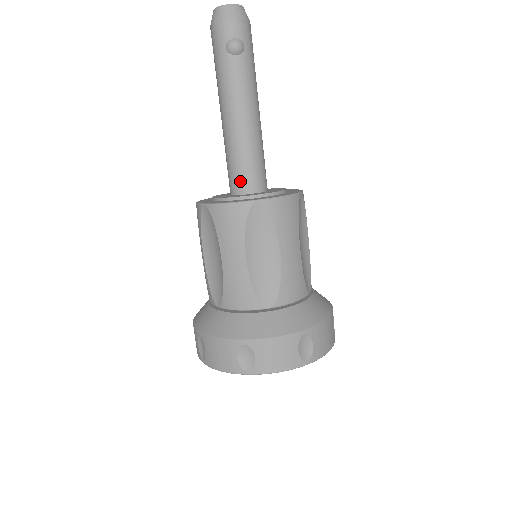
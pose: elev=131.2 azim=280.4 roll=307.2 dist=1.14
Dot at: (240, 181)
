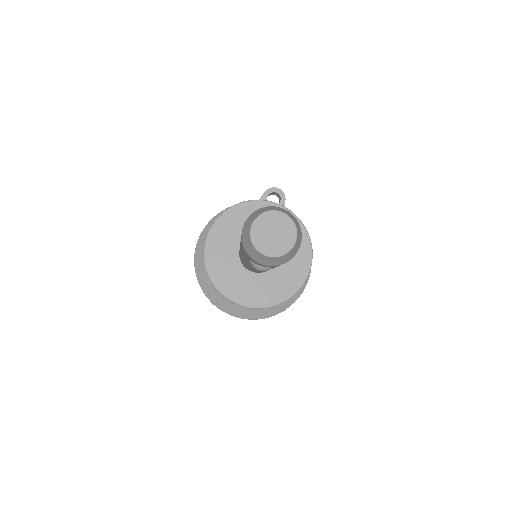
Dot at: occluded
